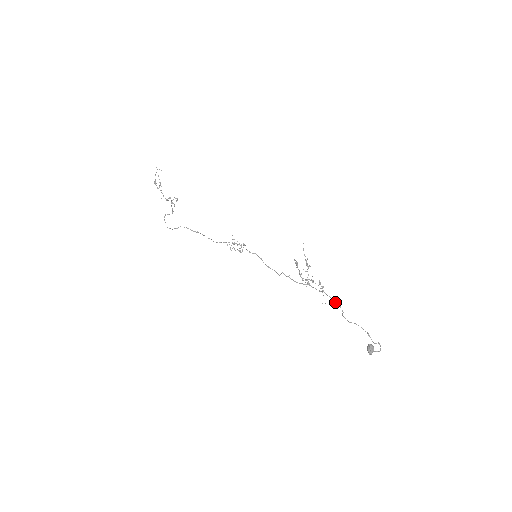
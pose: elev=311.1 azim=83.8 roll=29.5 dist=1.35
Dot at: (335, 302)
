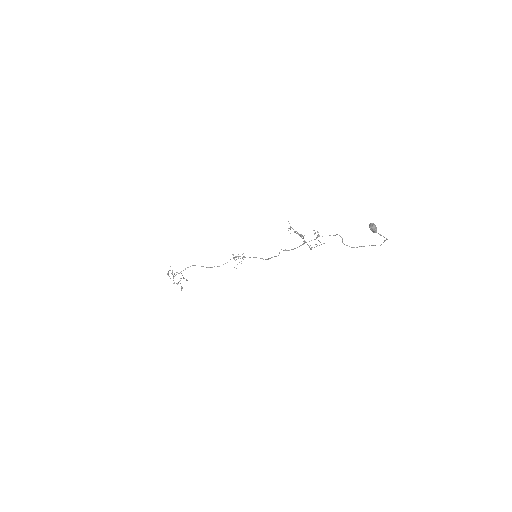
Dot at: occluded
